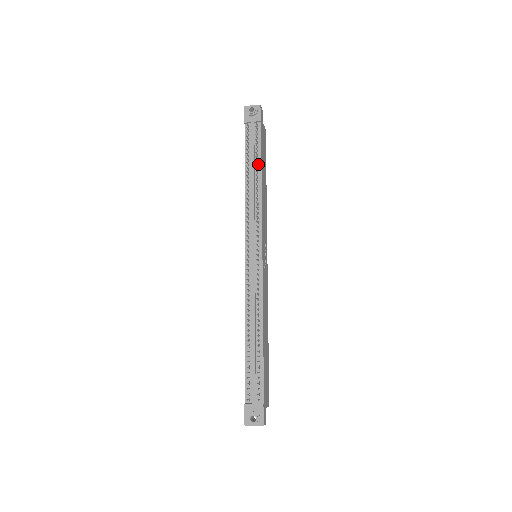
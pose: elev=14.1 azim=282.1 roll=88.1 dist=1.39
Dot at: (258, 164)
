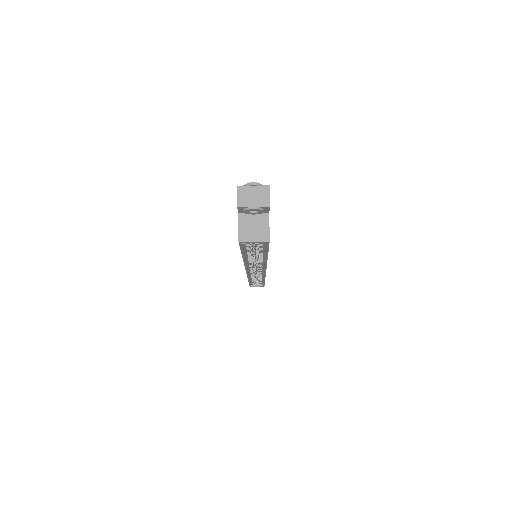
Dot at: occluded
